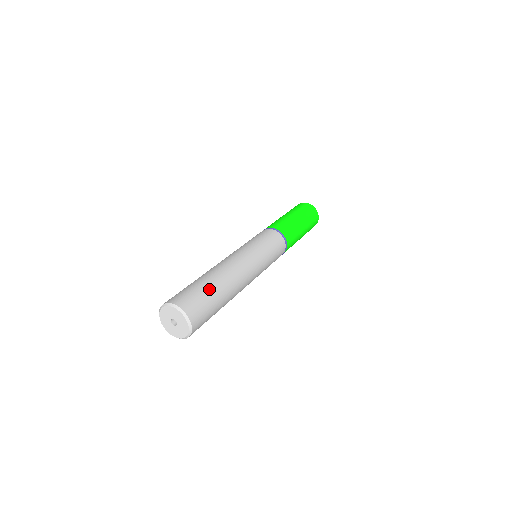
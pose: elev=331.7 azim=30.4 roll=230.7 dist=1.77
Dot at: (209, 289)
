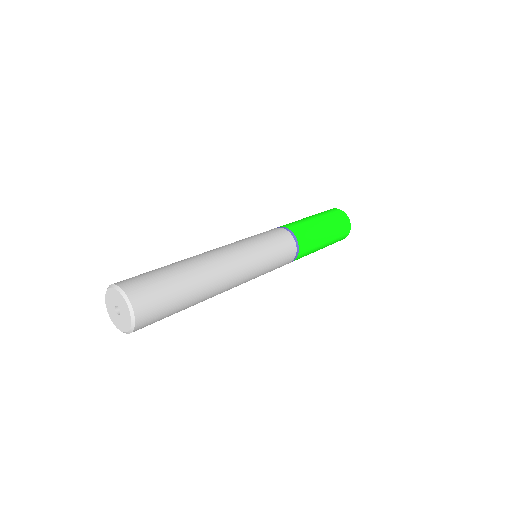
Dot at: (177, 287)
